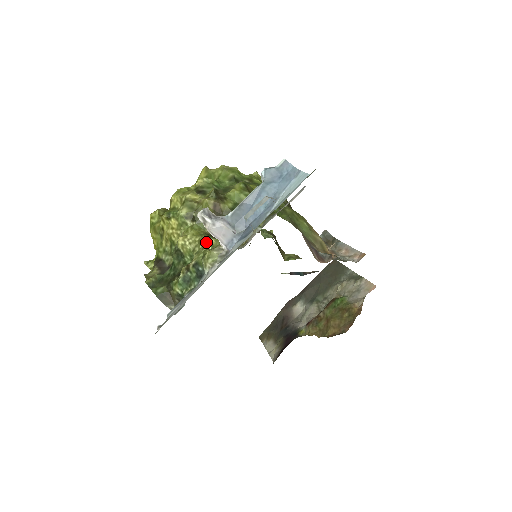
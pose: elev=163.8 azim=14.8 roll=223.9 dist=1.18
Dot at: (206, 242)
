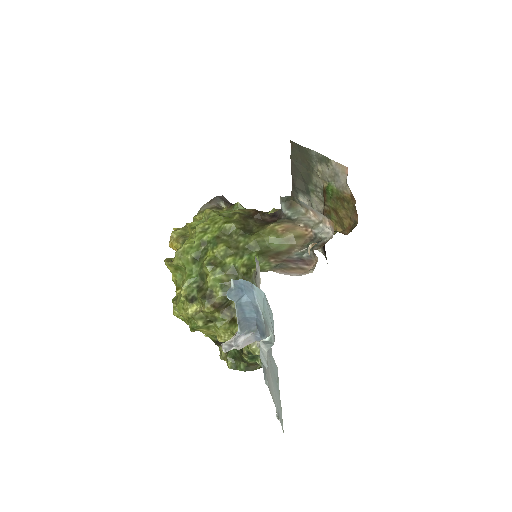
Dot at: occluded
